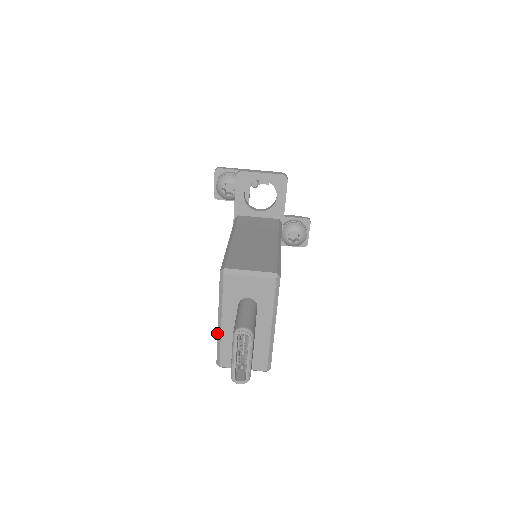
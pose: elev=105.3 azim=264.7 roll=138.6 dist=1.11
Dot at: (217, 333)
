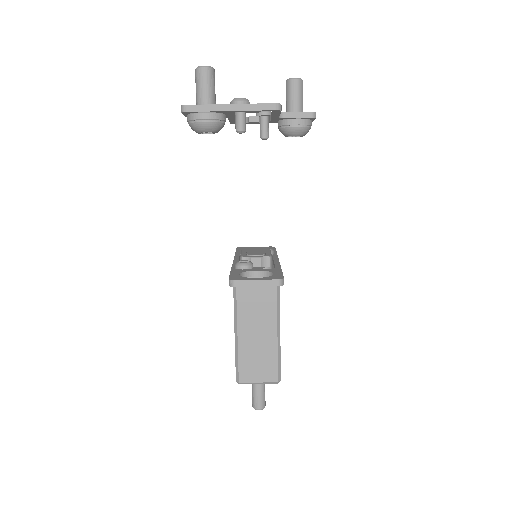
Dot at: occluded
